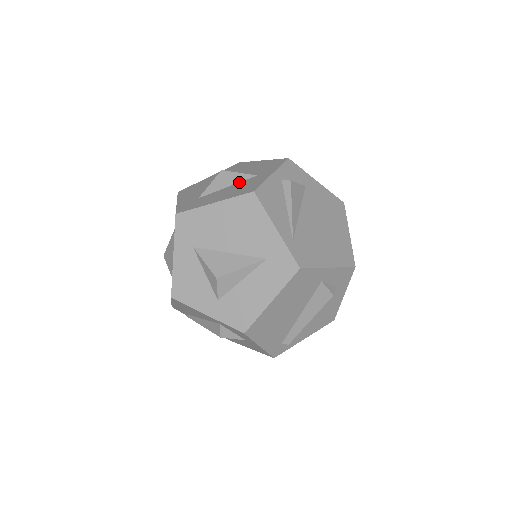
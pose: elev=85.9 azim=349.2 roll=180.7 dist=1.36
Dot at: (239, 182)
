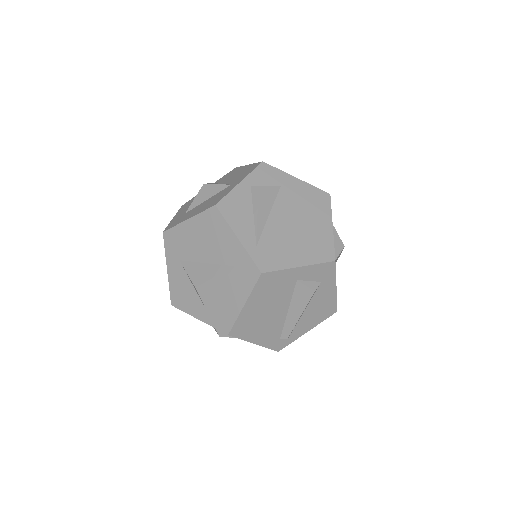
Dot at: (216, 193)
